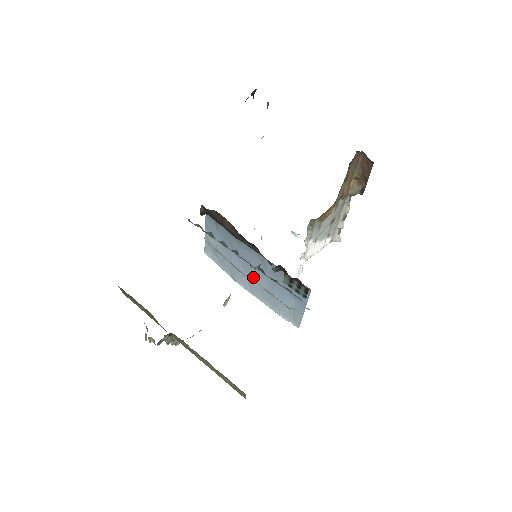
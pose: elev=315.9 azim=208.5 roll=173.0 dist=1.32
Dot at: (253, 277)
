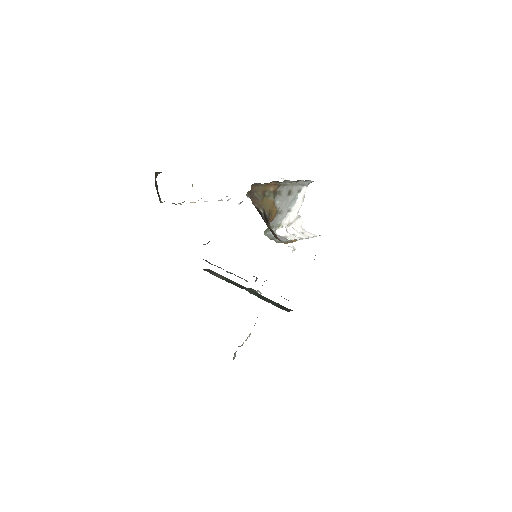
Dot at: occluded
